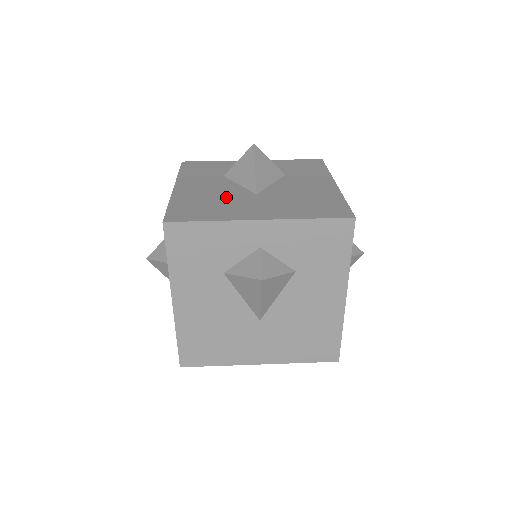
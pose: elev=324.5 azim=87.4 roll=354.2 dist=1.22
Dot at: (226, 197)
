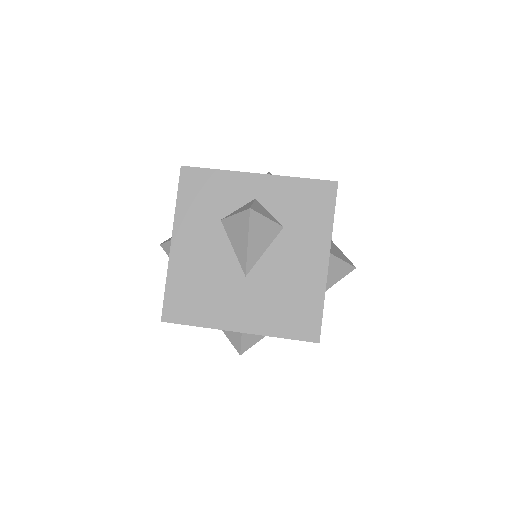
Dot at: (217, 278)
